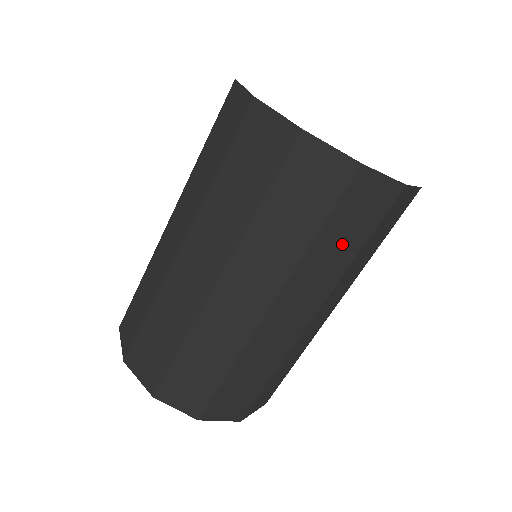
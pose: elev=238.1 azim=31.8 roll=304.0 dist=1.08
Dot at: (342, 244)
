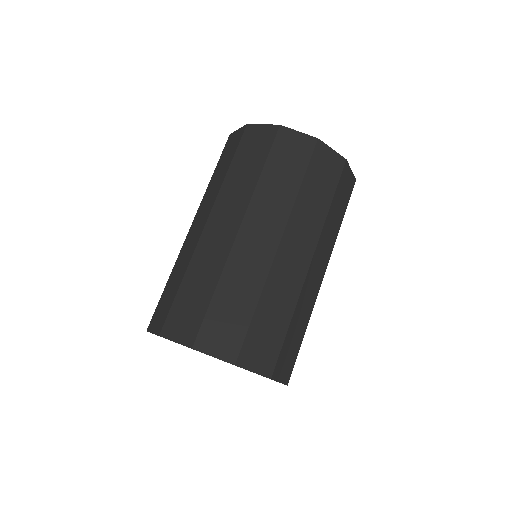
Dot at: (248, 168)
